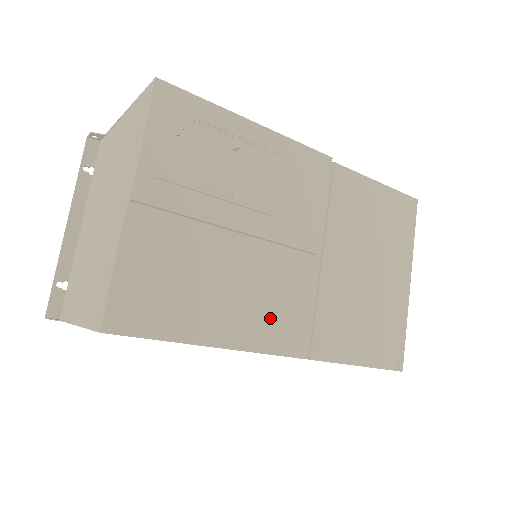
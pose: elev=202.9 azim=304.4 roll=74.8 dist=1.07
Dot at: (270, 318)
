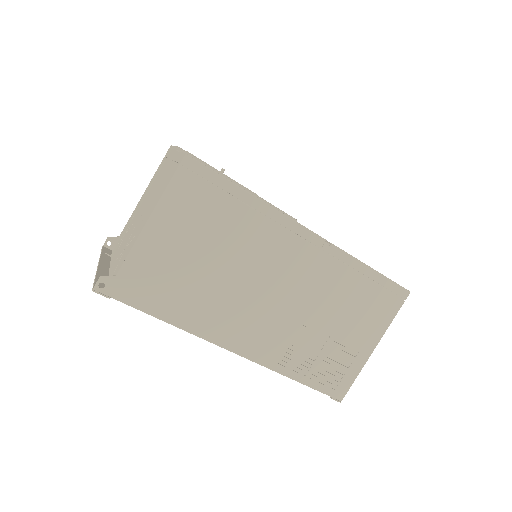
Dot at: occluded
